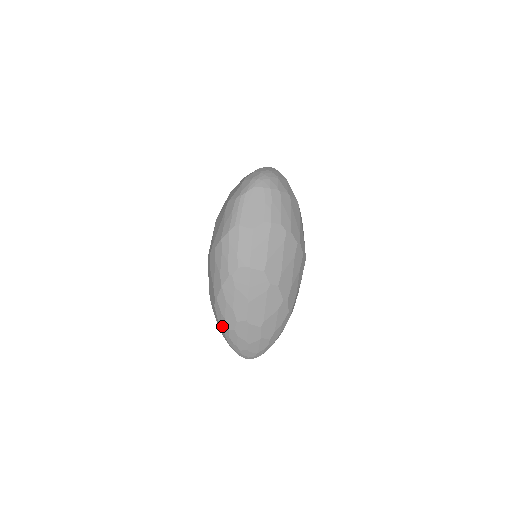
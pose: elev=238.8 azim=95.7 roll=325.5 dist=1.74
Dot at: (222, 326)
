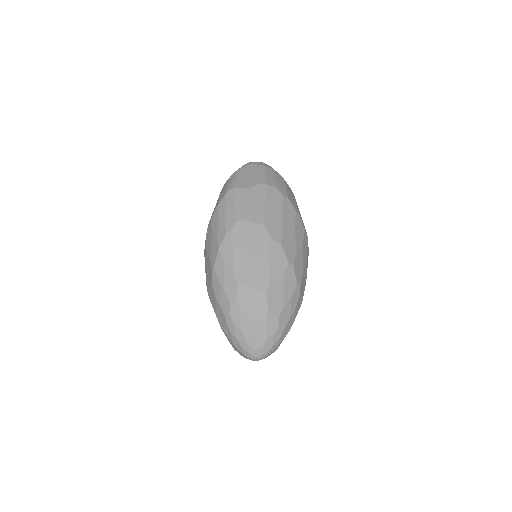
Dot at: (221, 304)
